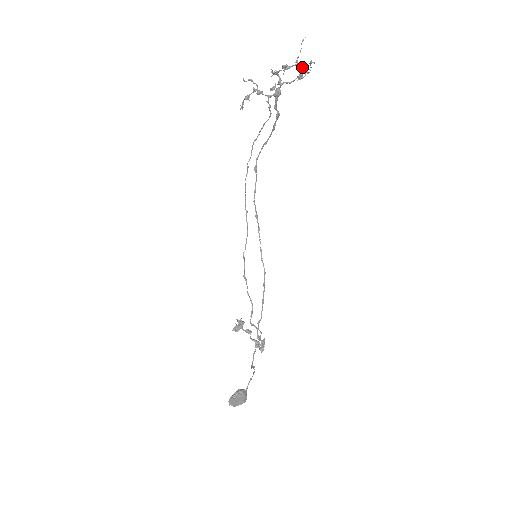
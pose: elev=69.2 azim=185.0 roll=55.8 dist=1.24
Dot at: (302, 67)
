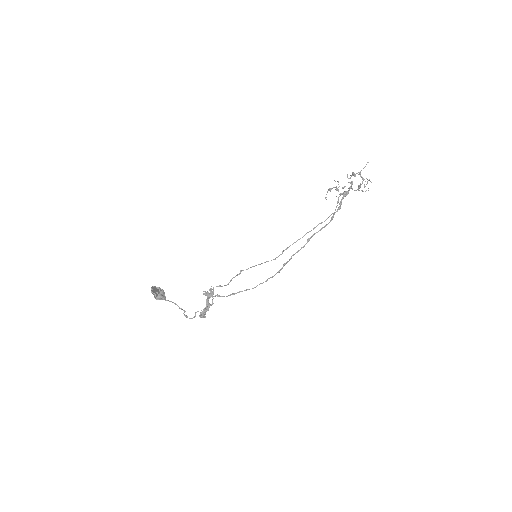
Dot at: (362, 179)
